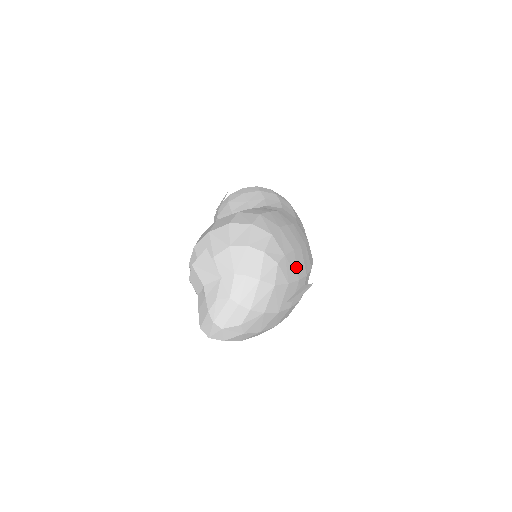
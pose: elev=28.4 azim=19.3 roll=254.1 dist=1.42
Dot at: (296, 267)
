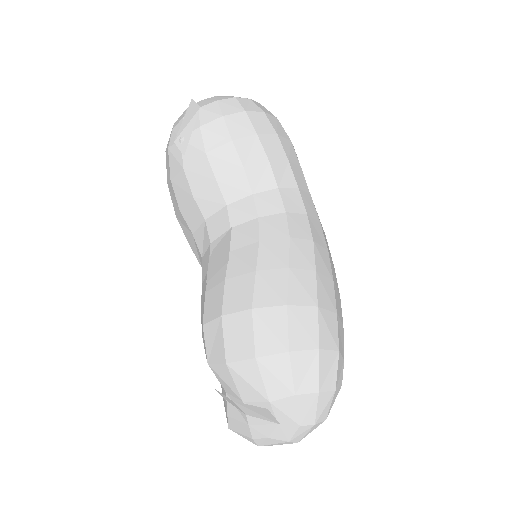
Dot at: occluded
